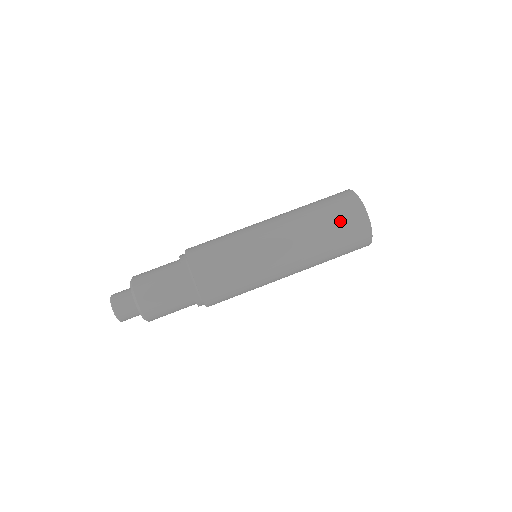
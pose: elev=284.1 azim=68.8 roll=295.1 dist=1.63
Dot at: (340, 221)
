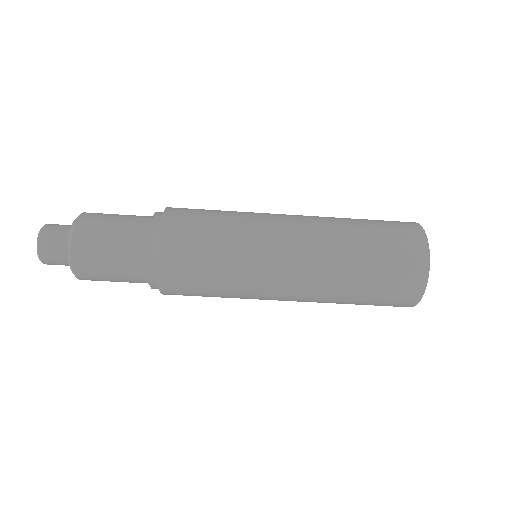
Dot at: occluded
